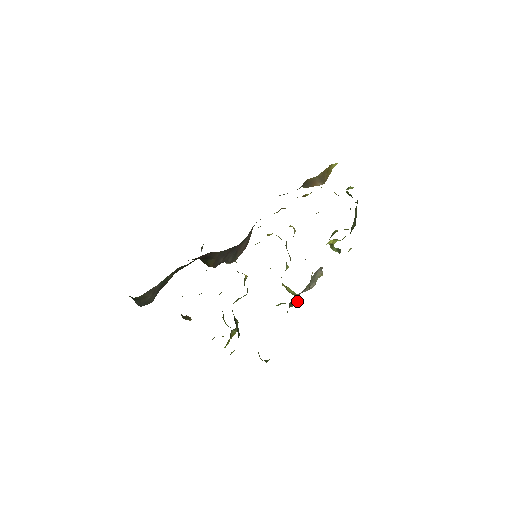
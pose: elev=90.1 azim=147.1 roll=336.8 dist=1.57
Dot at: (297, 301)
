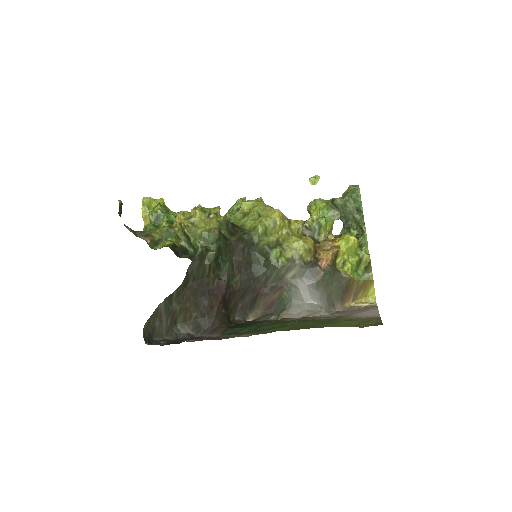
Dot at: occluded
